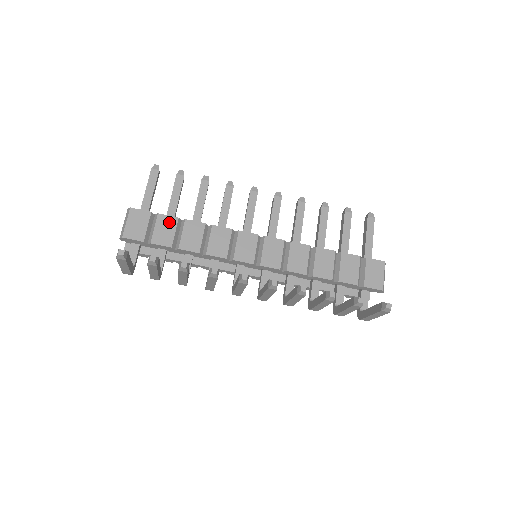
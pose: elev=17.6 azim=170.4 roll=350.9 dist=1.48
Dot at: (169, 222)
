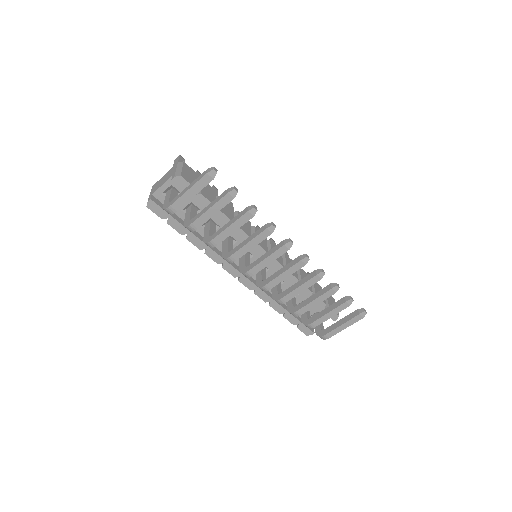
Dot at: (211, 189)
